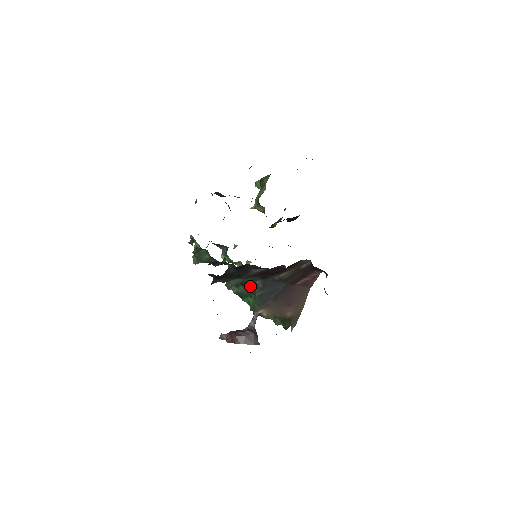
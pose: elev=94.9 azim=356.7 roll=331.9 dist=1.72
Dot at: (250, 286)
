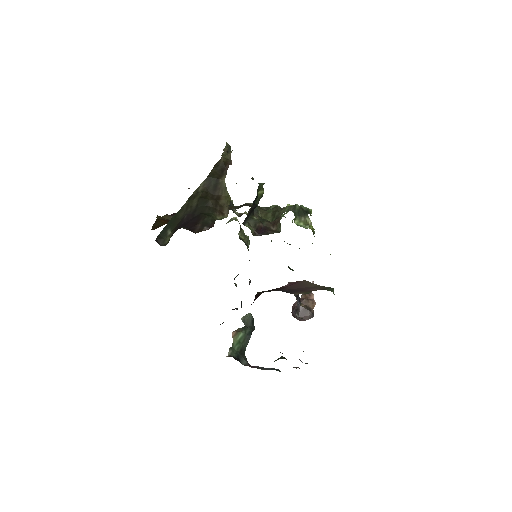
Dot at: occluded
